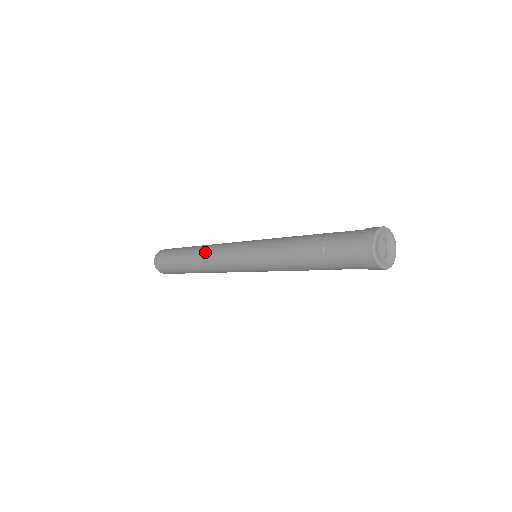
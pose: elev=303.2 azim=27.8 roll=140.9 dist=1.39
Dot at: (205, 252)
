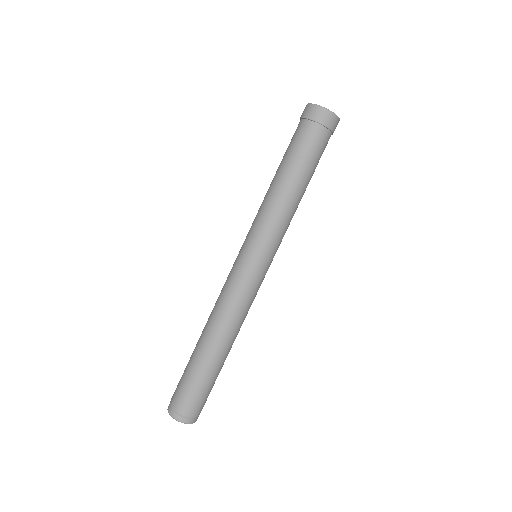
Dot at: (215, 315)
